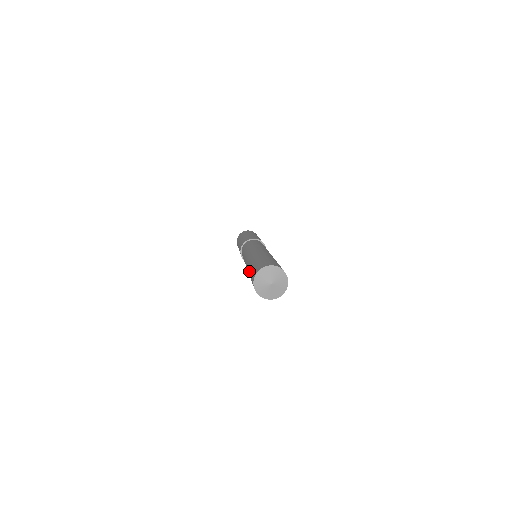
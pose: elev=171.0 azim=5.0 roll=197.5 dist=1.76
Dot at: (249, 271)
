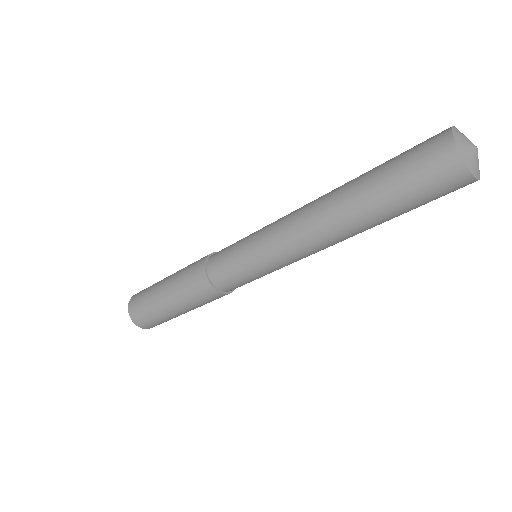
Dot at: (373, 168)
